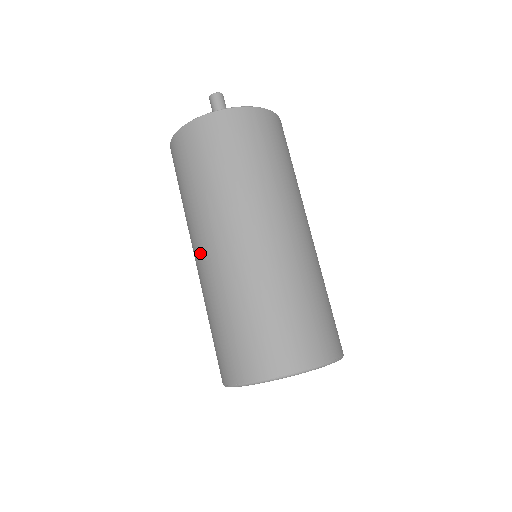
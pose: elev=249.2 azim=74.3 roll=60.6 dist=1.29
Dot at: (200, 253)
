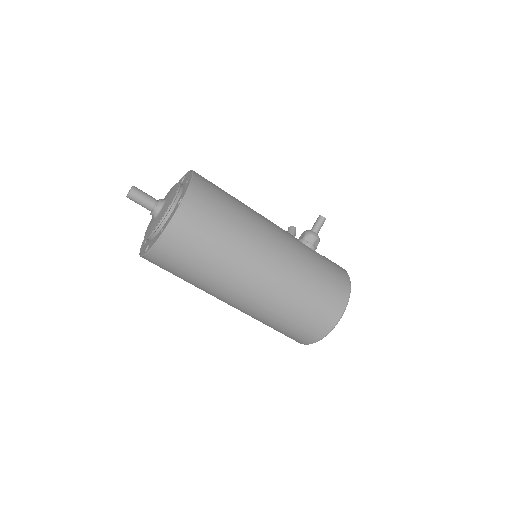
Dot at: occluded
